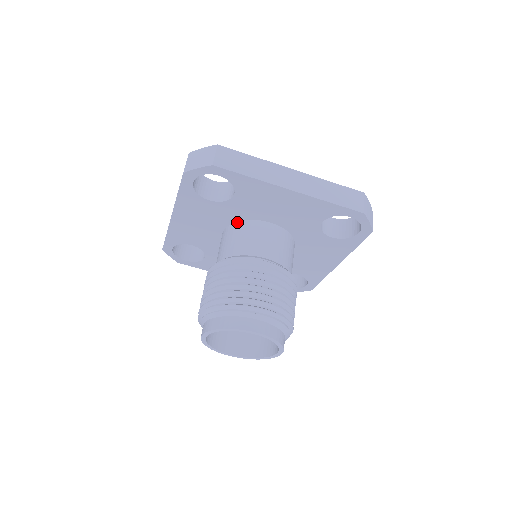
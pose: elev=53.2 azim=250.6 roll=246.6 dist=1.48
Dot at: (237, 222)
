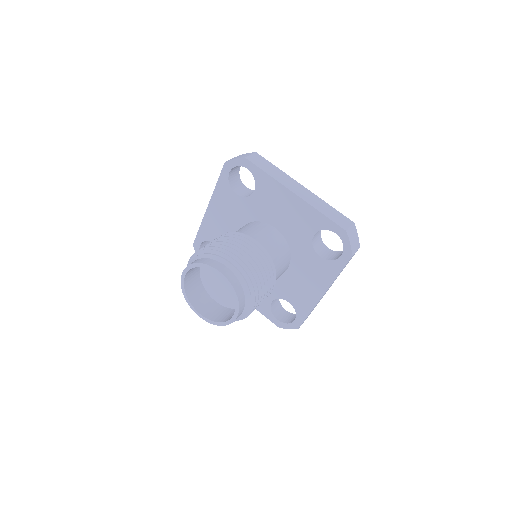
Dot at: (251, 222)
